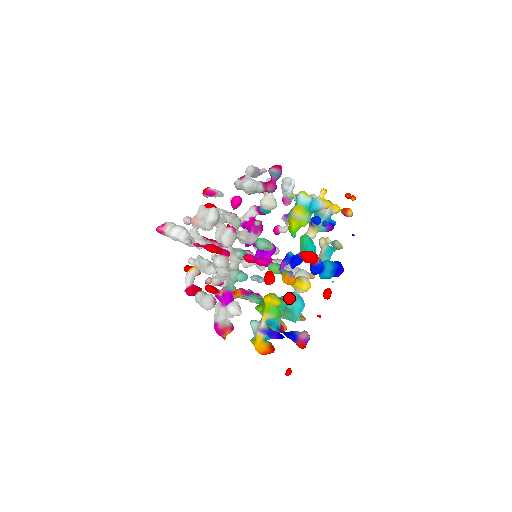
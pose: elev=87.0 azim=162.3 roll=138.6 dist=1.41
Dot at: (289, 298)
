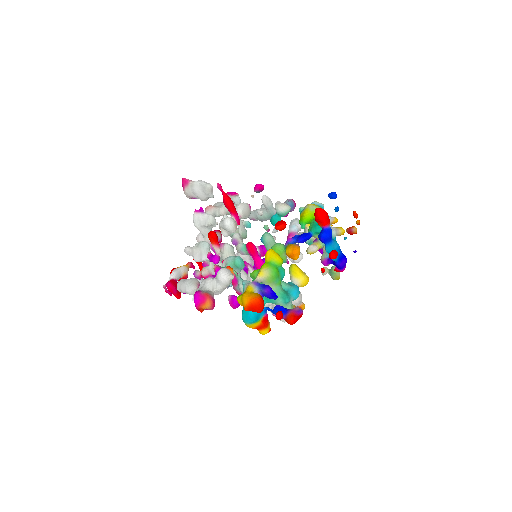
Dot at: (285, 282)
